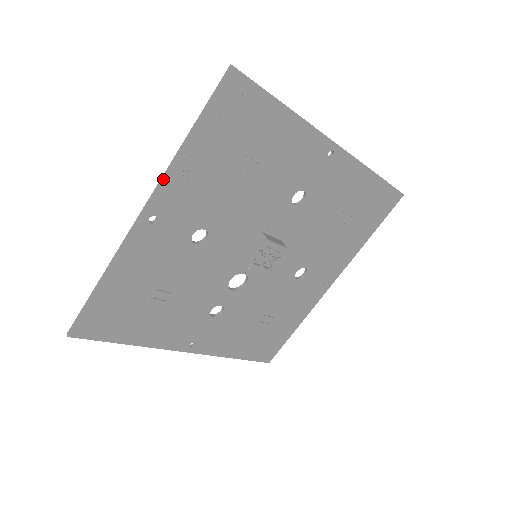
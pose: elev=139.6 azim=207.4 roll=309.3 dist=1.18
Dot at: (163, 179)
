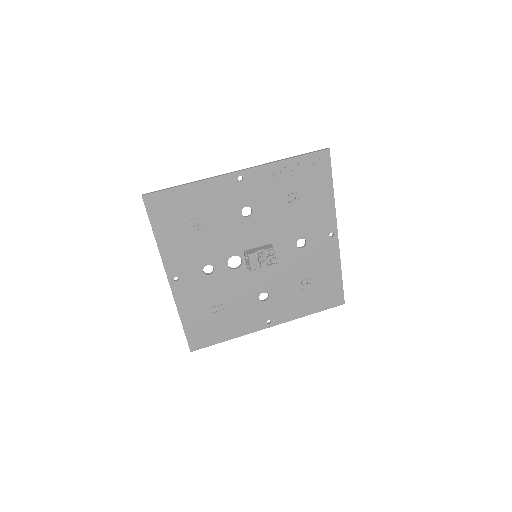
Dot at: (263, 165)
